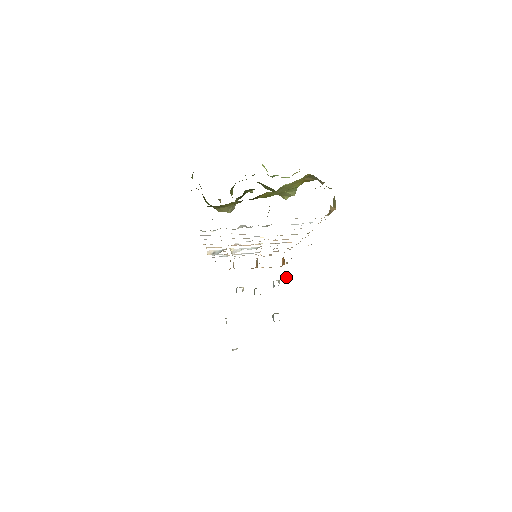
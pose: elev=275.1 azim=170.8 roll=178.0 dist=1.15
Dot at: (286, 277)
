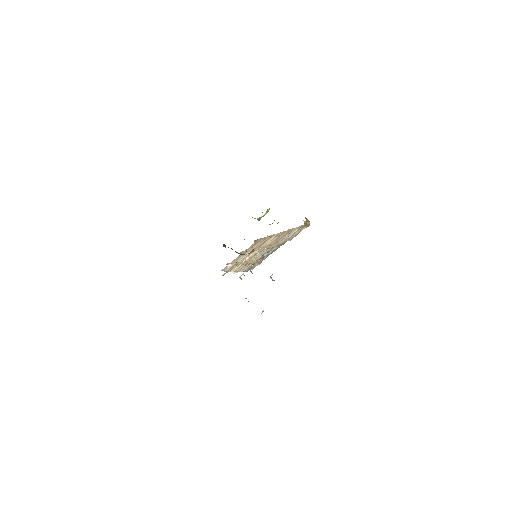
Dot at: occluded
